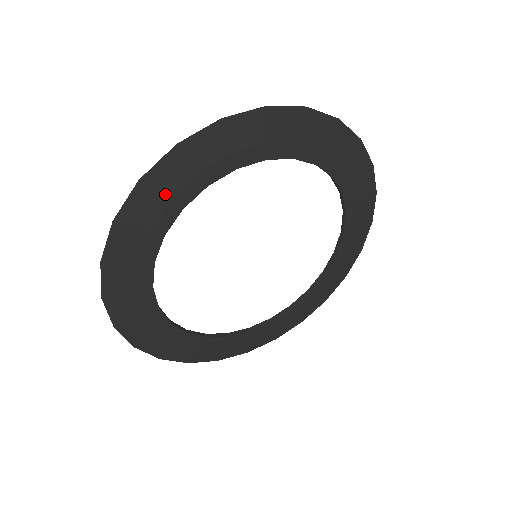
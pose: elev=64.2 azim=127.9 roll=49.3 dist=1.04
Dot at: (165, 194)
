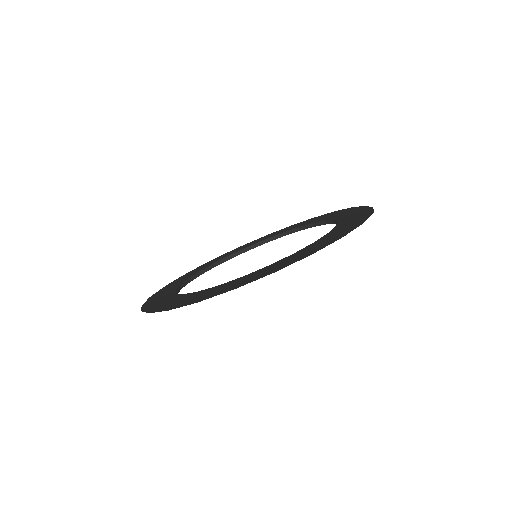
Dot at: occluded
